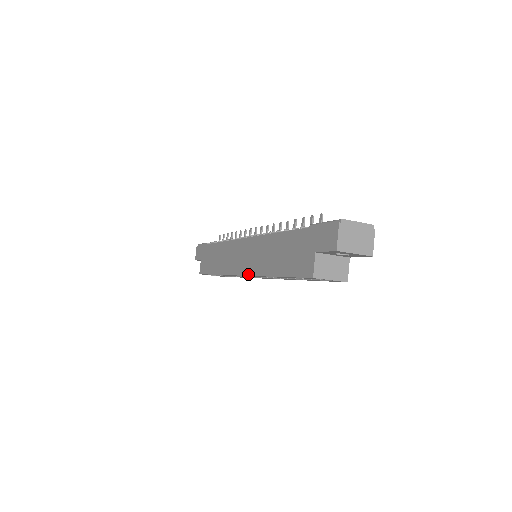
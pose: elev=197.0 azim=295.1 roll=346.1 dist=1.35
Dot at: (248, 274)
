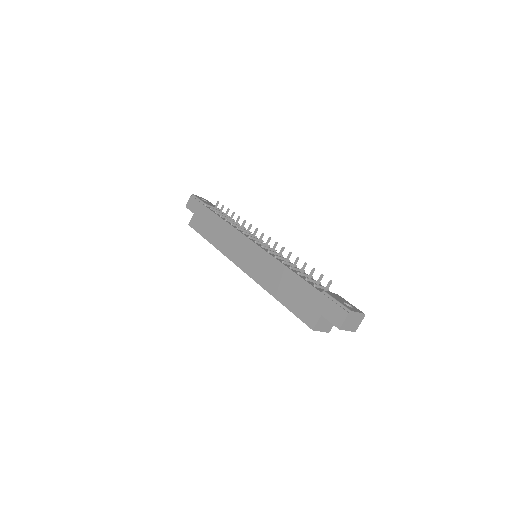
Dot at: (250, 275)
